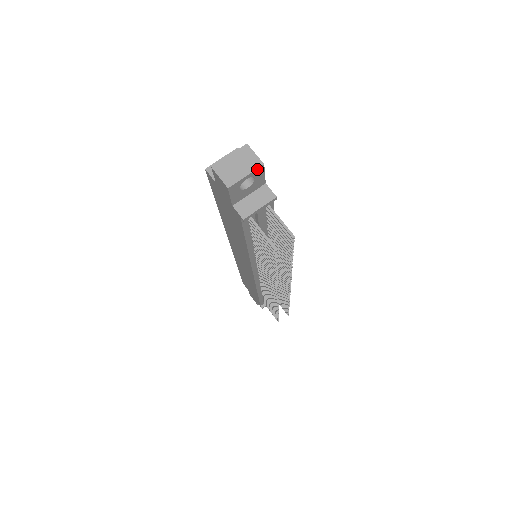
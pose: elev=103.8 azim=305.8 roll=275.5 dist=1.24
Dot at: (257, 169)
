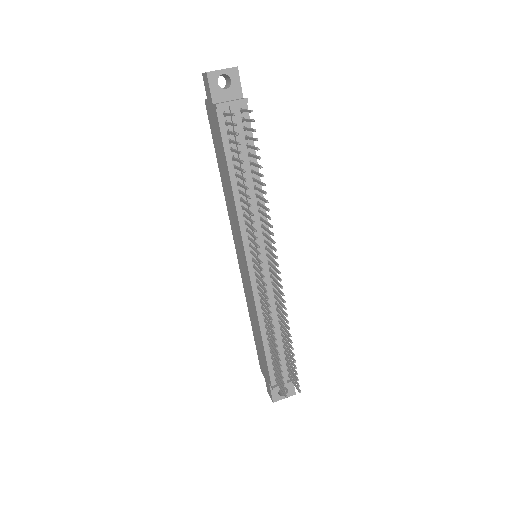
Dot at: (232, 69)
